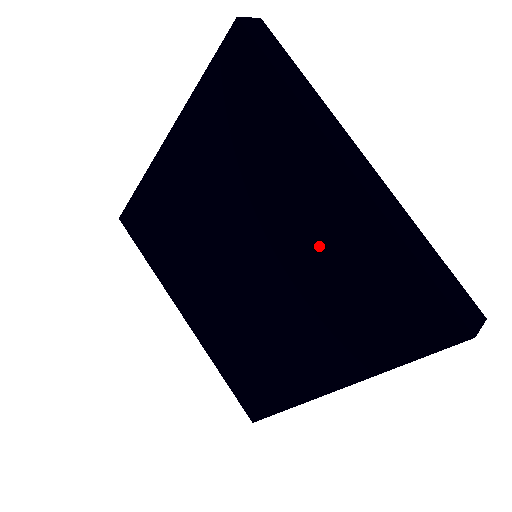
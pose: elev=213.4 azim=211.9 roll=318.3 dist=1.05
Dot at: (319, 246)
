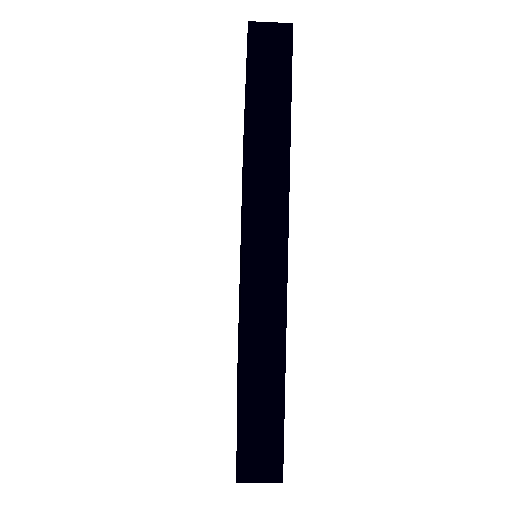
Dot at: occluded
